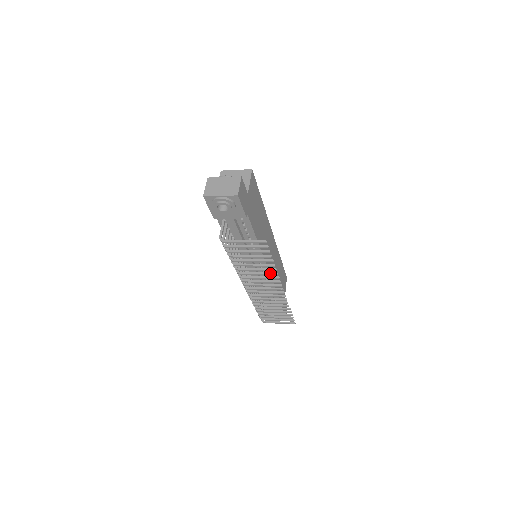
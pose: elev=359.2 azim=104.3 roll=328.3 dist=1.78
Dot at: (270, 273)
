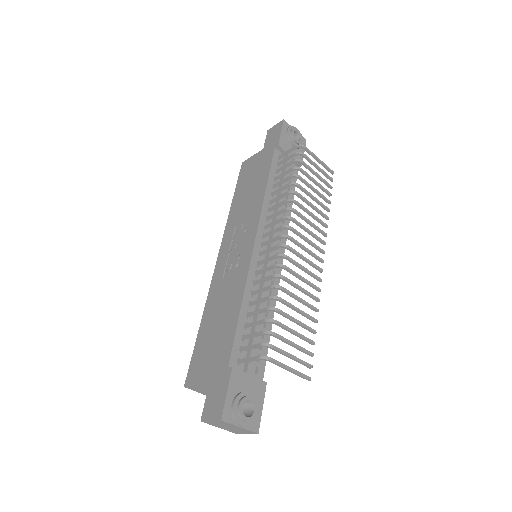
Dot at: (322, 221)
